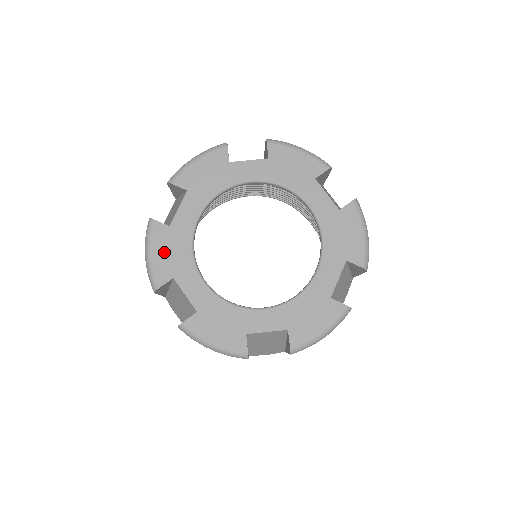
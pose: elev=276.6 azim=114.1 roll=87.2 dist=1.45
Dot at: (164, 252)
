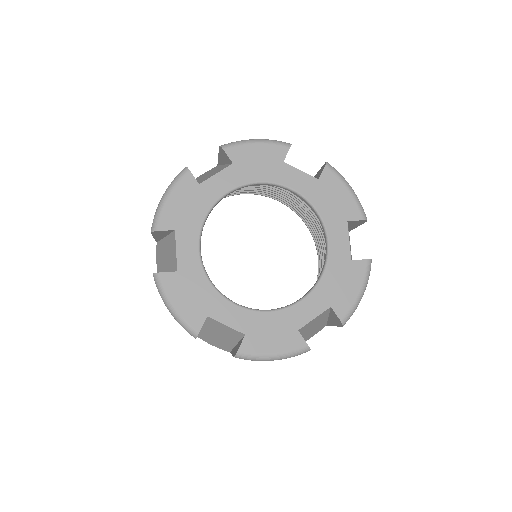
Dot at: (185, 298)
